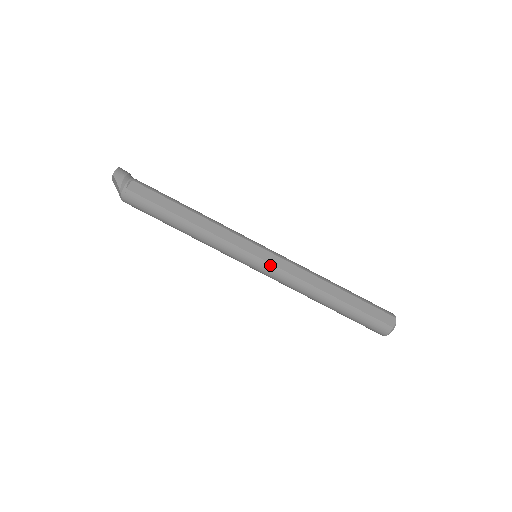
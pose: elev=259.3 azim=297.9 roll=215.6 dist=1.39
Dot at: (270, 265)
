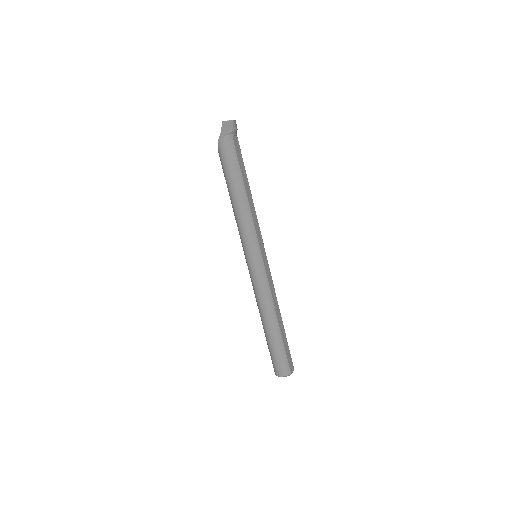
Dot at: (264, 269)
